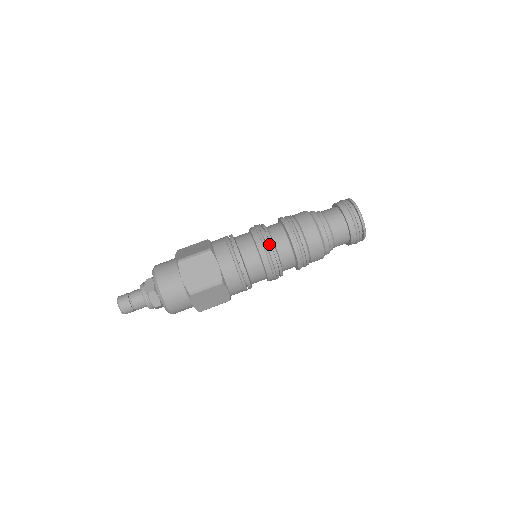
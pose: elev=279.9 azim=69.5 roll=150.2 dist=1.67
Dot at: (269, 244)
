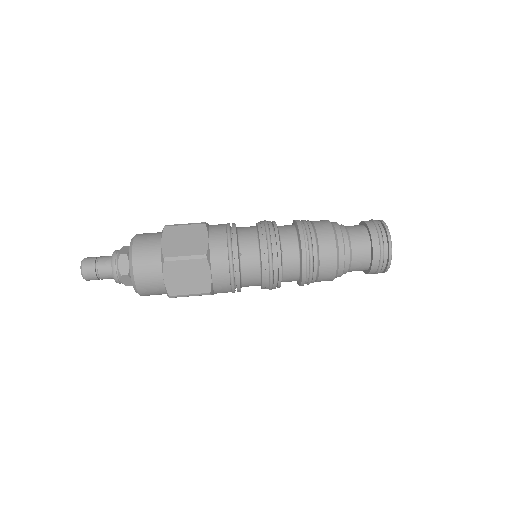
Dot at: (276, 268)
